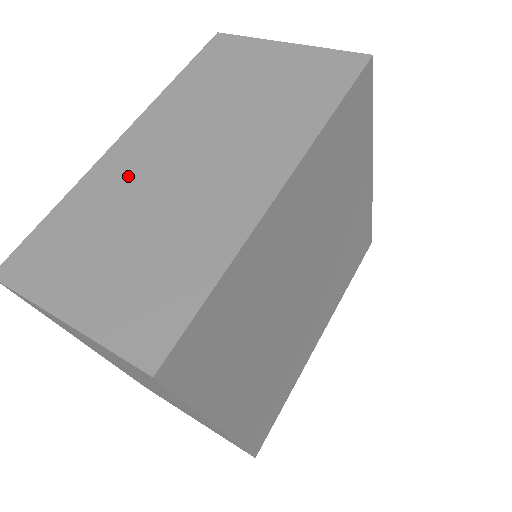
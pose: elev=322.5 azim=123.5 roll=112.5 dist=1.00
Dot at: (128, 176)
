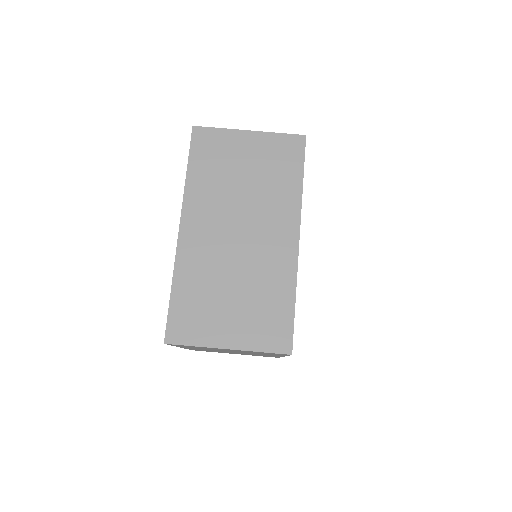
Dot at: (205, 256)
